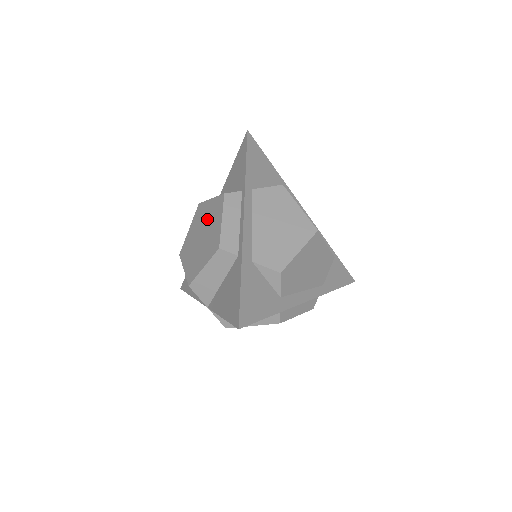
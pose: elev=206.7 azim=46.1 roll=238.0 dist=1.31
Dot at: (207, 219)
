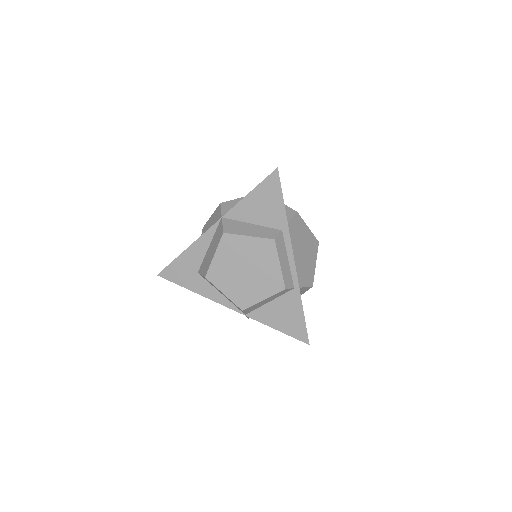
Dot at: occluded
